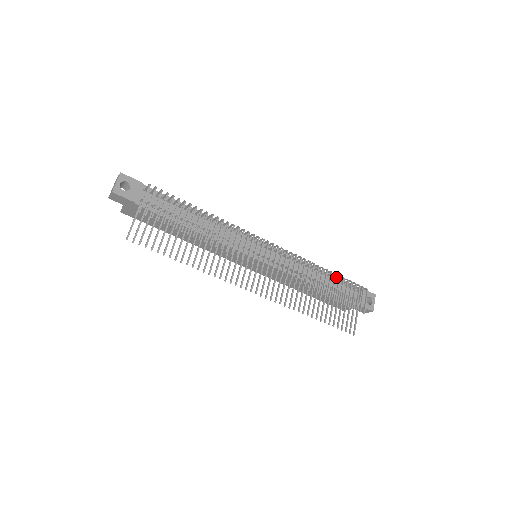
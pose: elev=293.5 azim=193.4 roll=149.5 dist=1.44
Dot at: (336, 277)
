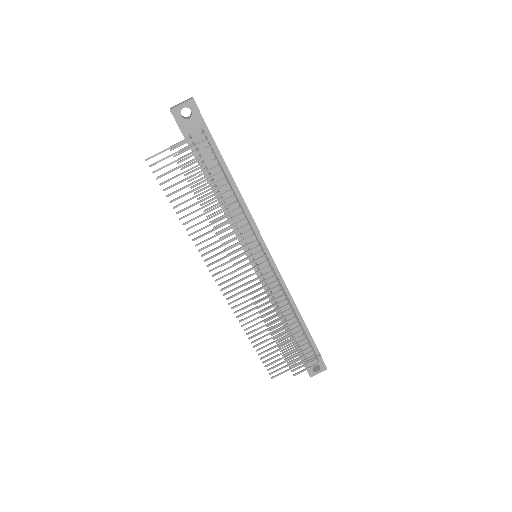
Dot at: (307, 329)
